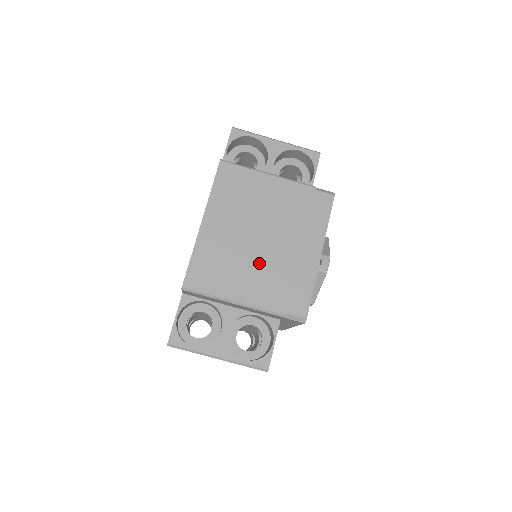
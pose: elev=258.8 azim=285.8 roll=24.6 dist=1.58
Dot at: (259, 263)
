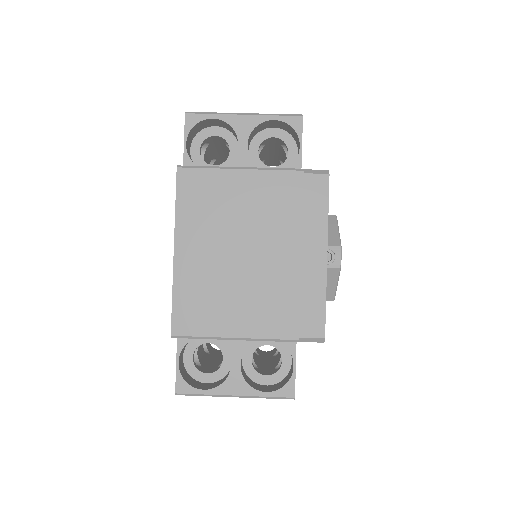
Dot at: (254, 285)
